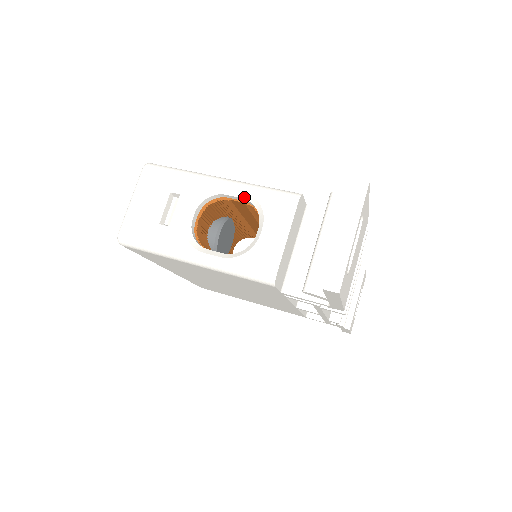
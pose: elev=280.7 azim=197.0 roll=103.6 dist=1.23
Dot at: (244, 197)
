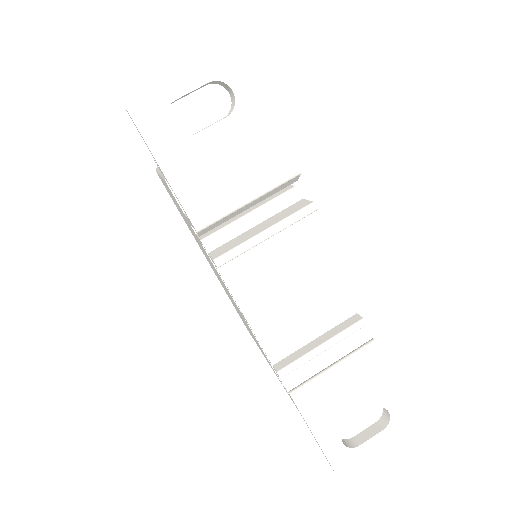
Dot at: occluded
